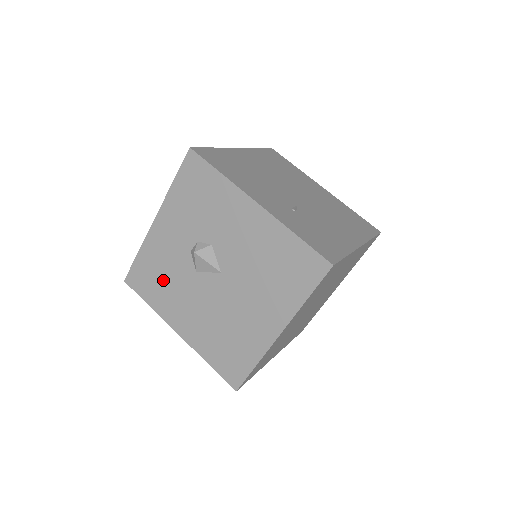
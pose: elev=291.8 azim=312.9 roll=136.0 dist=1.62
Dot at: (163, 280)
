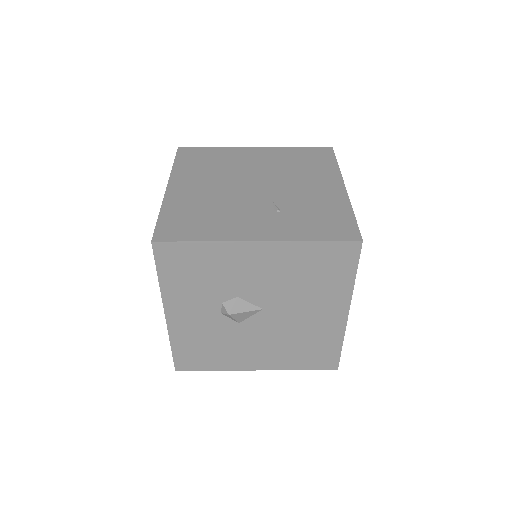
Dot at: (212, 348)
